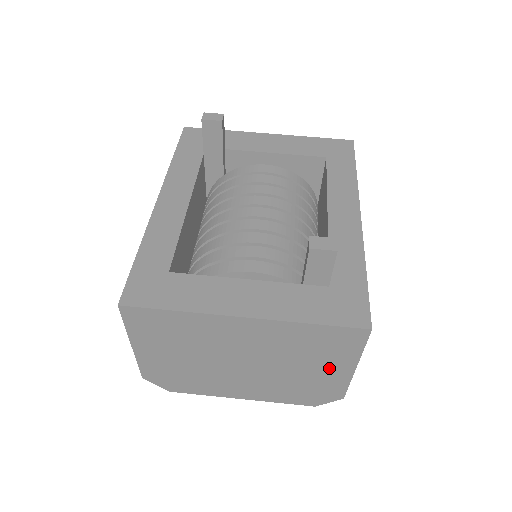
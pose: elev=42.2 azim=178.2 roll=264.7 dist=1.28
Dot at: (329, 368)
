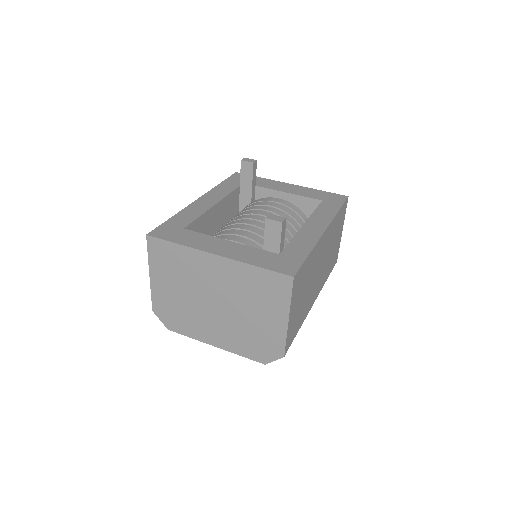
Dot at: (271, 317)
